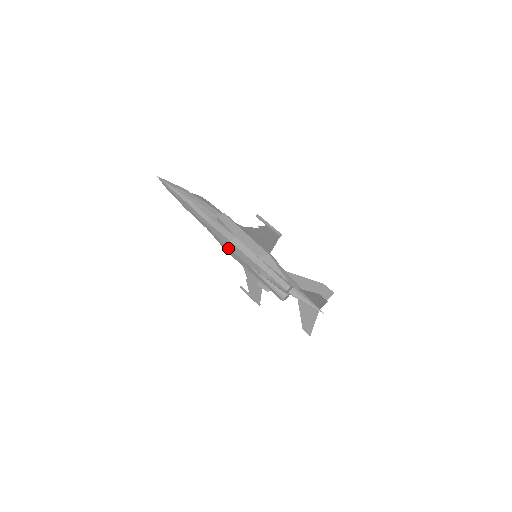
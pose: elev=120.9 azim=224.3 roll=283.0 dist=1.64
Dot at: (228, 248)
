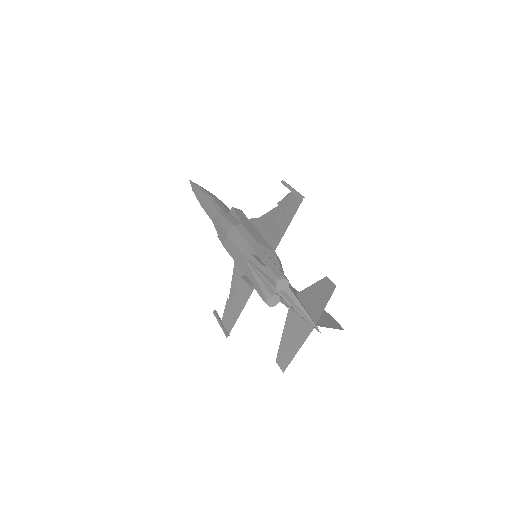
Dot at: (226, 236)
